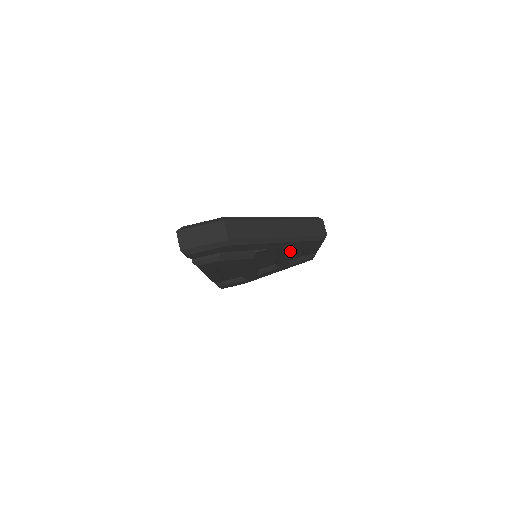
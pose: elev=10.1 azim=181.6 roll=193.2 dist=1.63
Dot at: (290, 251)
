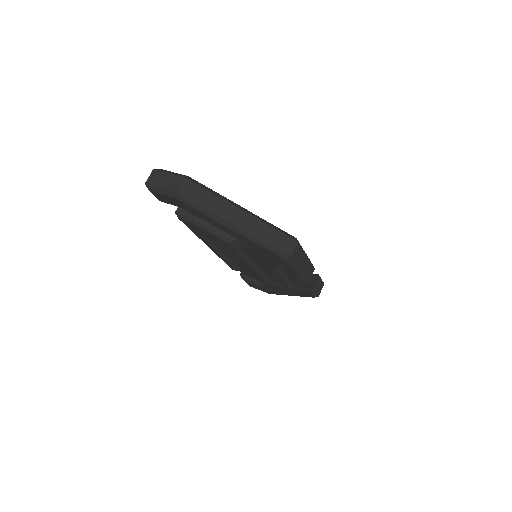
Dot at: (264, 257)
